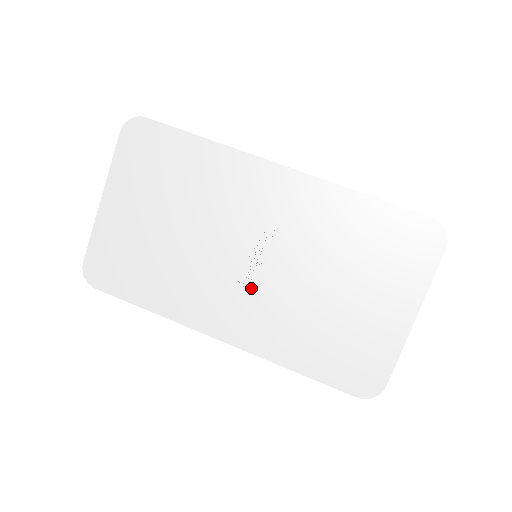
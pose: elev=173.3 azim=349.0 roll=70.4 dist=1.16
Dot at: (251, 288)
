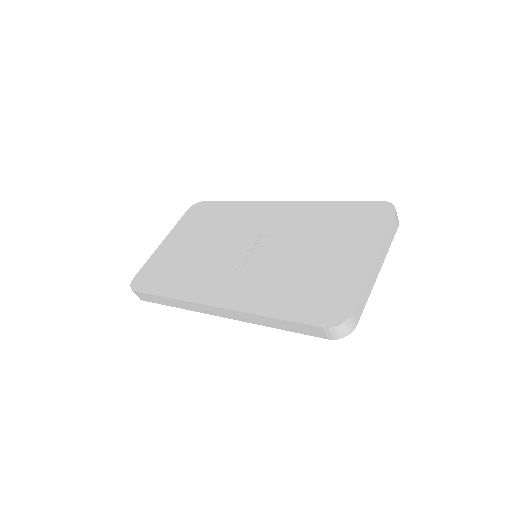
Dot at: (246, 267)
